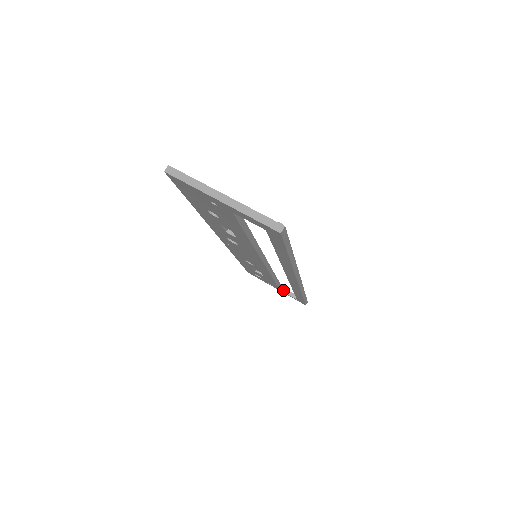
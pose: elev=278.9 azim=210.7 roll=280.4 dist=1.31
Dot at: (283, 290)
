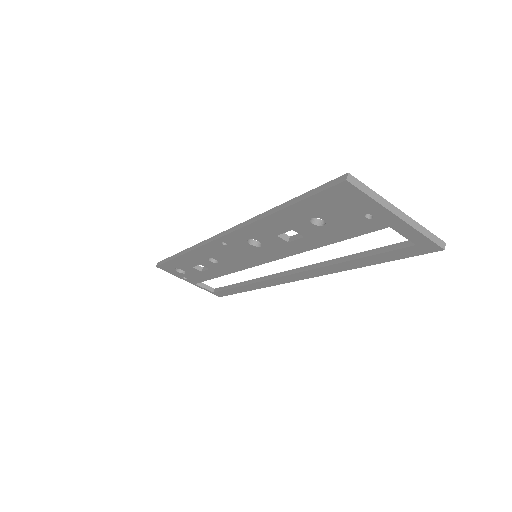
Dot at: (198, 283)
